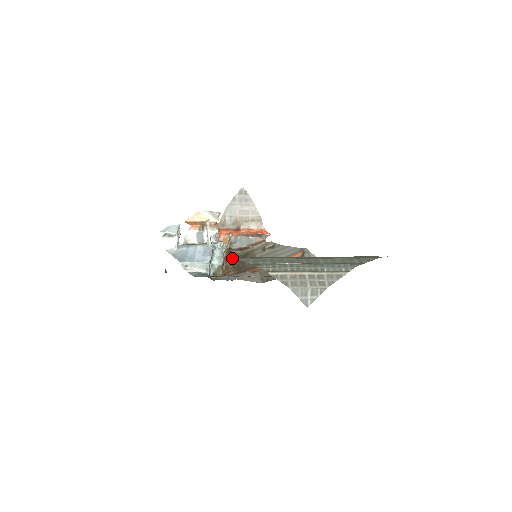
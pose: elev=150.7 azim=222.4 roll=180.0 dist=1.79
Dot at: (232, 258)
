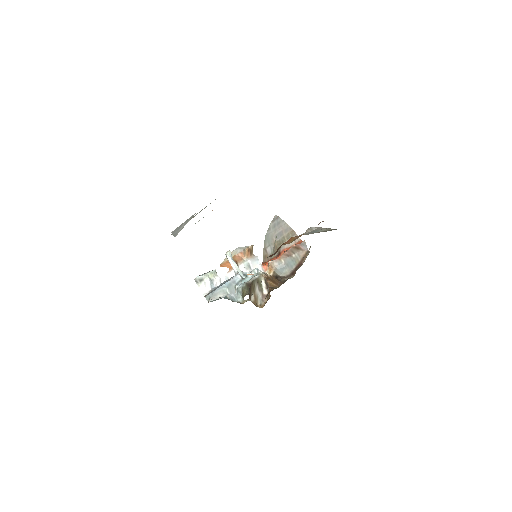
Dot at: (276, 282)
